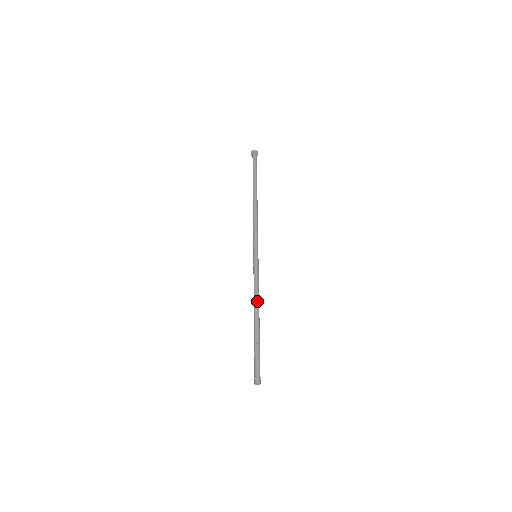
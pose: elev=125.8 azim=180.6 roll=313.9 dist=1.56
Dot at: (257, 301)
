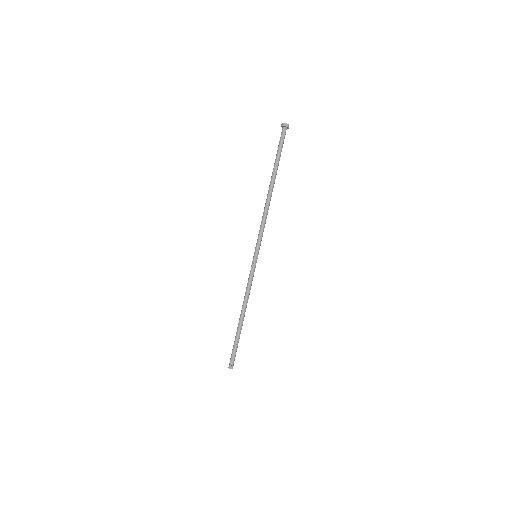
Dot at: occluded
